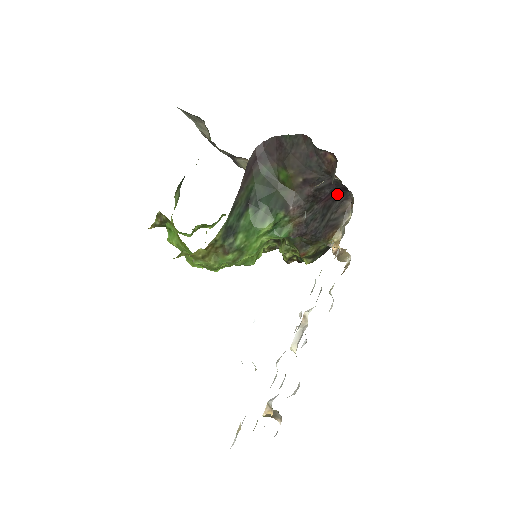
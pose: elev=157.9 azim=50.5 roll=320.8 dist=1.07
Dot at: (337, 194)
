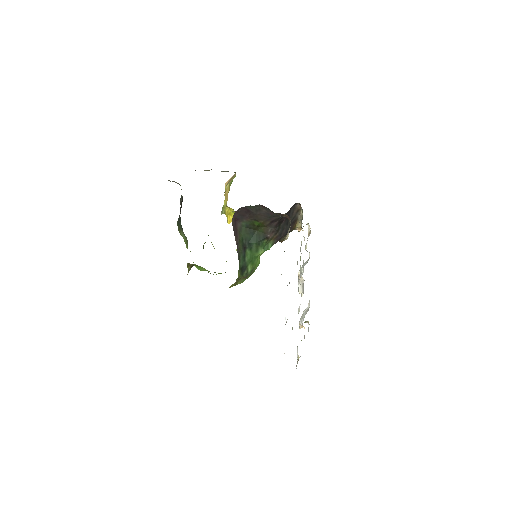
Dot at: (290, 208)
